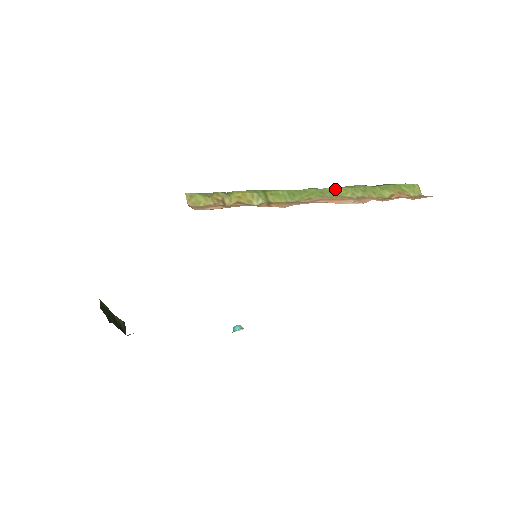
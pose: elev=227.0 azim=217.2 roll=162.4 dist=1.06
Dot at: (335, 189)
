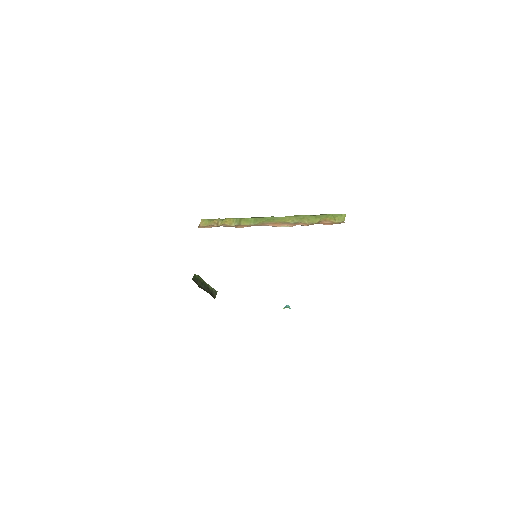
Dot at: (284, 217)
